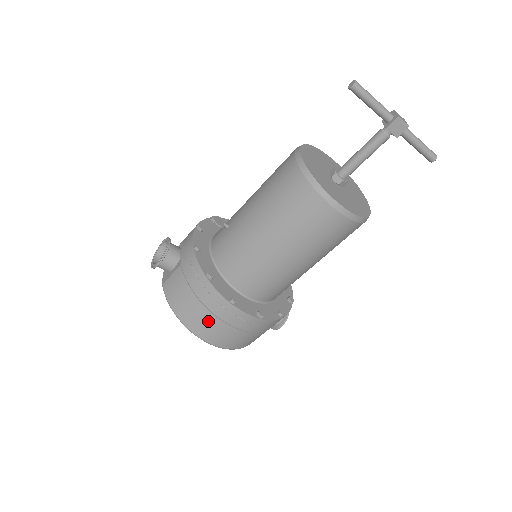
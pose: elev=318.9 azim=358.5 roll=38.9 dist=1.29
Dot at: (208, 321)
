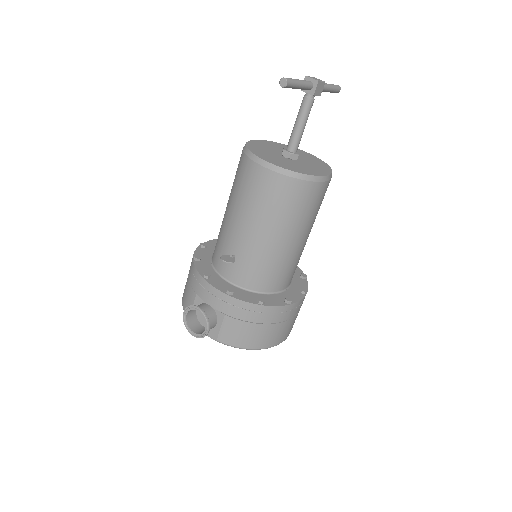
Dot at: (278, 330)
